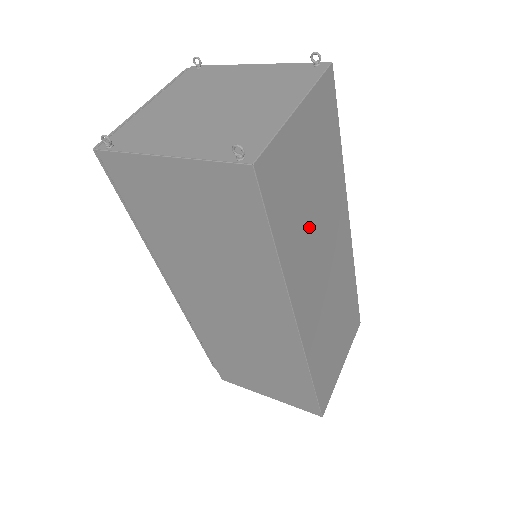
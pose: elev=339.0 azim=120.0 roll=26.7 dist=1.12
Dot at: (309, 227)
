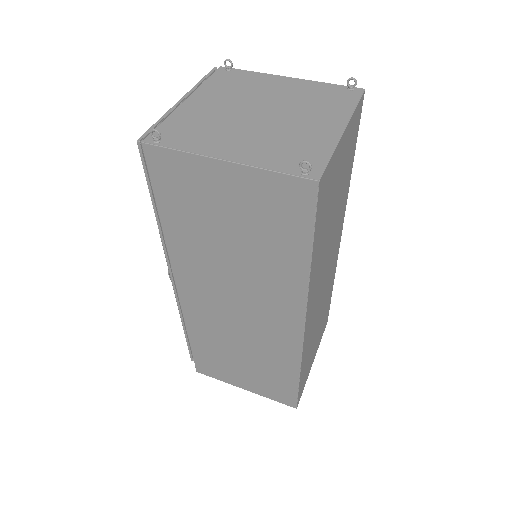
Dot at: (327, 236)
